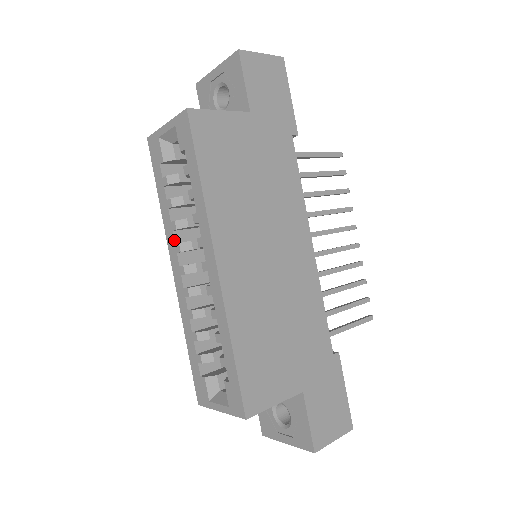
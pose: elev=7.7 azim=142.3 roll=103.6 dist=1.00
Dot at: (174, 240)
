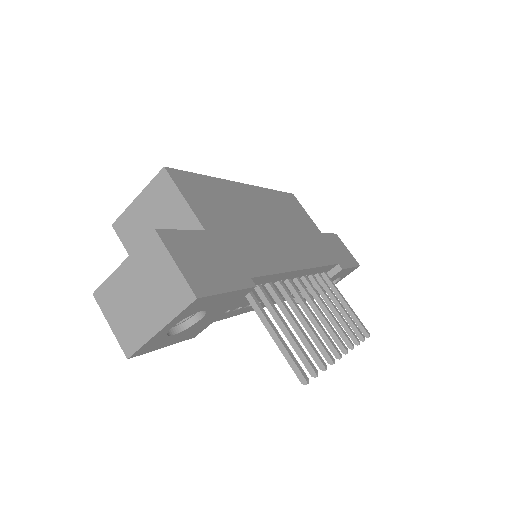
Dot at: occluded
